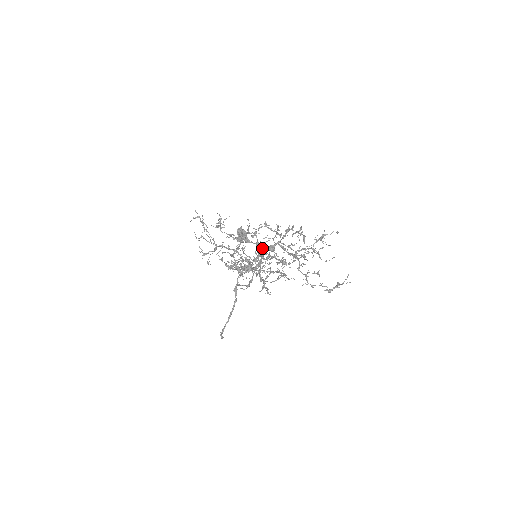
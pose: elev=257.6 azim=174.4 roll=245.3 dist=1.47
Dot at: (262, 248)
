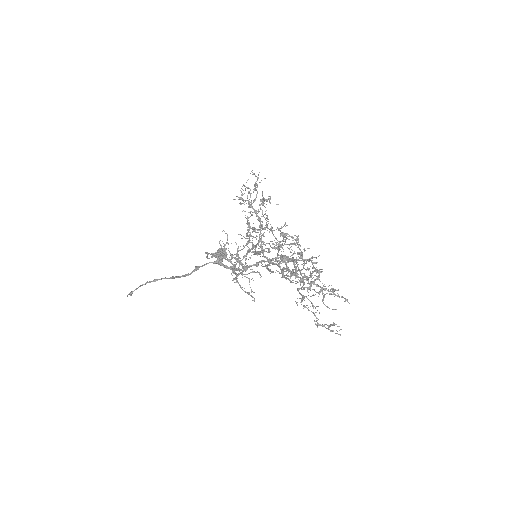
Dot at: (290, 243)
